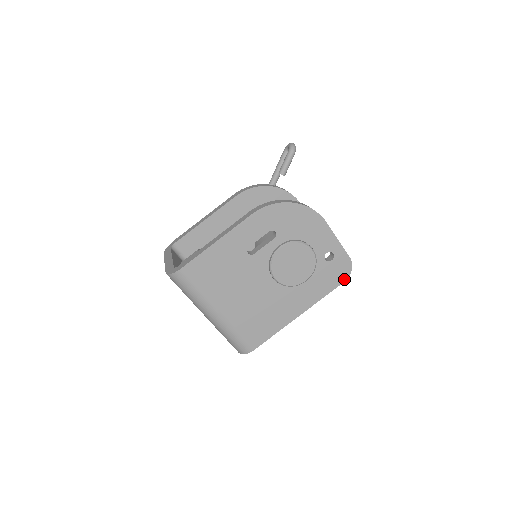
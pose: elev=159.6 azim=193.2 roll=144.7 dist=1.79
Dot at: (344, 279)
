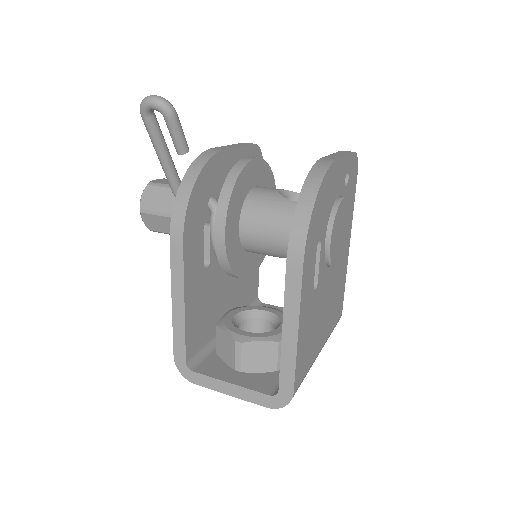
Dot at: (357, 173)
